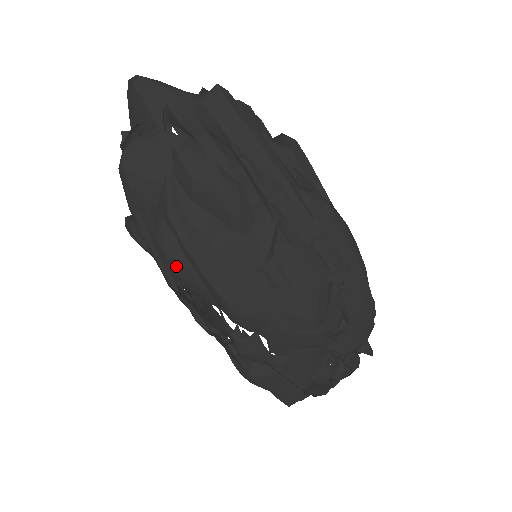
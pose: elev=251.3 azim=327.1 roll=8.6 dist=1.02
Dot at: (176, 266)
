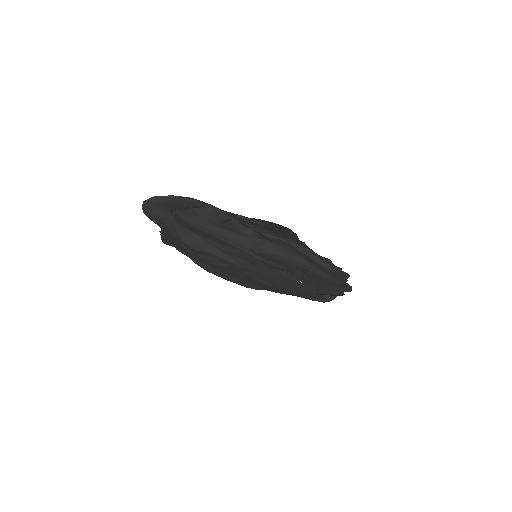
Dot at: occluded
